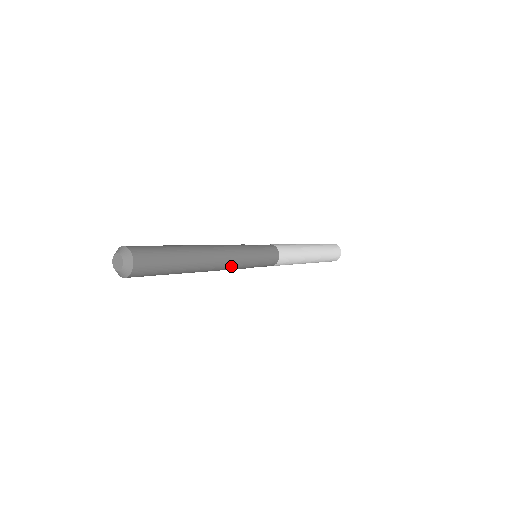
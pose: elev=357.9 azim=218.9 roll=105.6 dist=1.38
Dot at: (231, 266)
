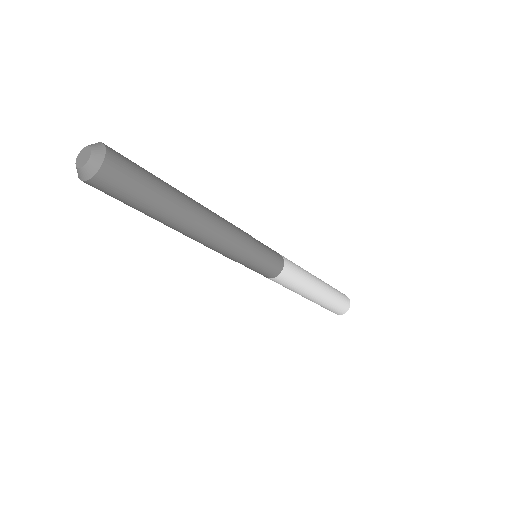
Dot at: (231, 235)
